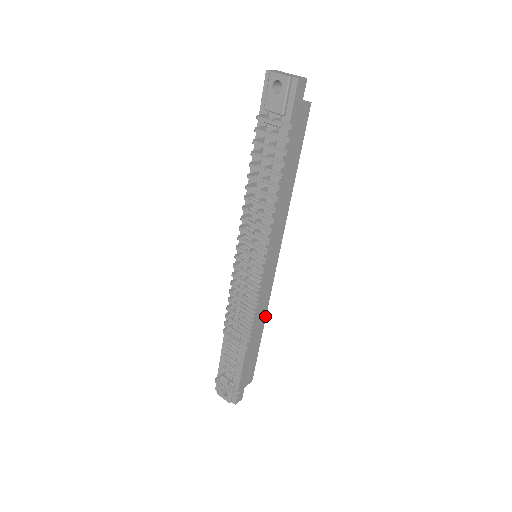
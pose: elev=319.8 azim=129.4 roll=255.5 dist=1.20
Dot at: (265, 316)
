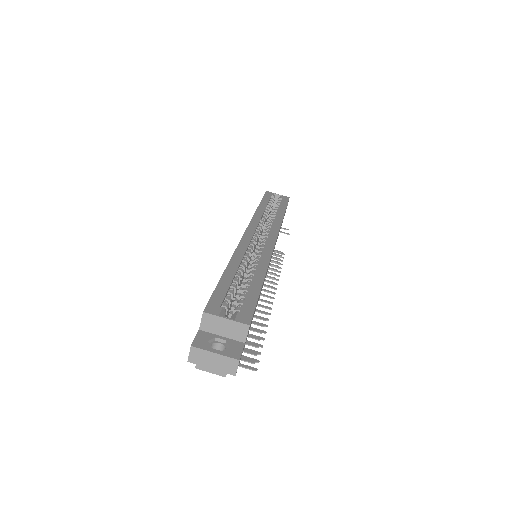
Dot at: occluded
